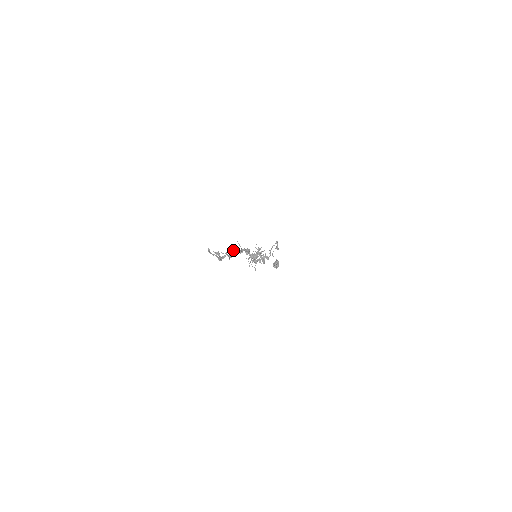
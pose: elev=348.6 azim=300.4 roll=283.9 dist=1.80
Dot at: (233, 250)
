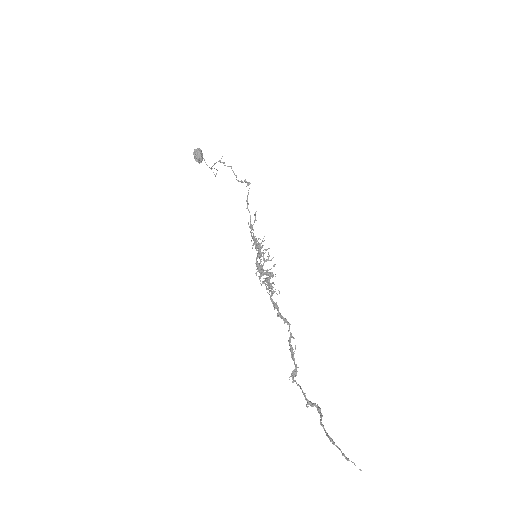
Dot at: (289, 339)
